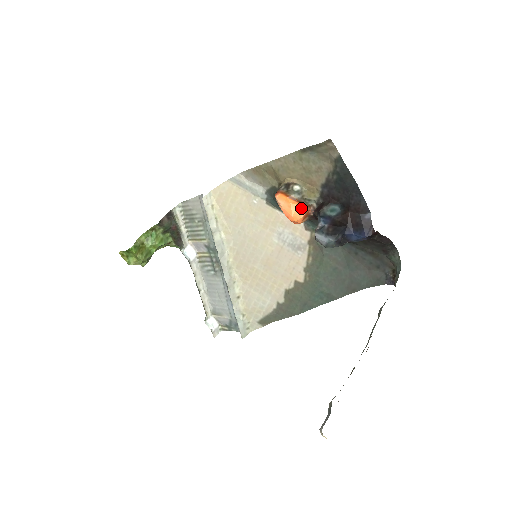
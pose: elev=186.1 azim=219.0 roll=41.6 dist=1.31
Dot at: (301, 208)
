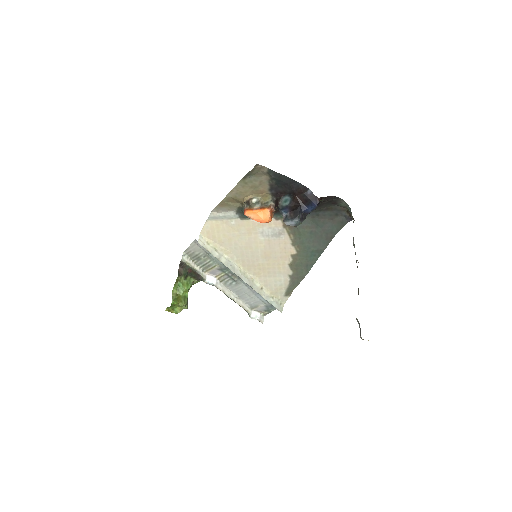
Dot at: (265, 212)
